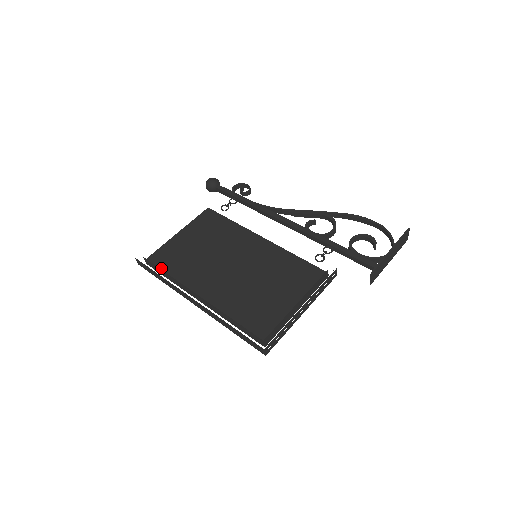
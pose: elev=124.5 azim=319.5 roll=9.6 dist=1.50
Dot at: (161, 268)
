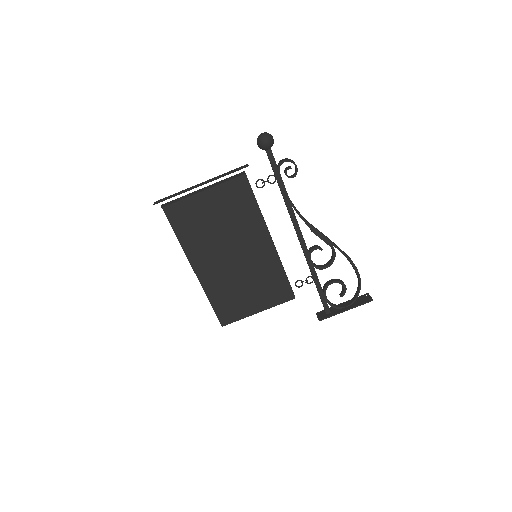
Dot at: (174, 225)
